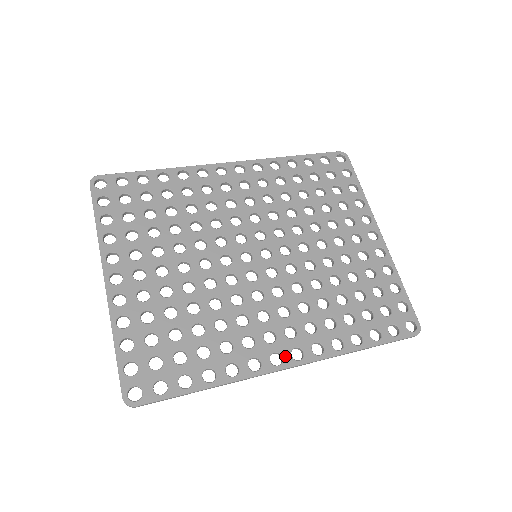
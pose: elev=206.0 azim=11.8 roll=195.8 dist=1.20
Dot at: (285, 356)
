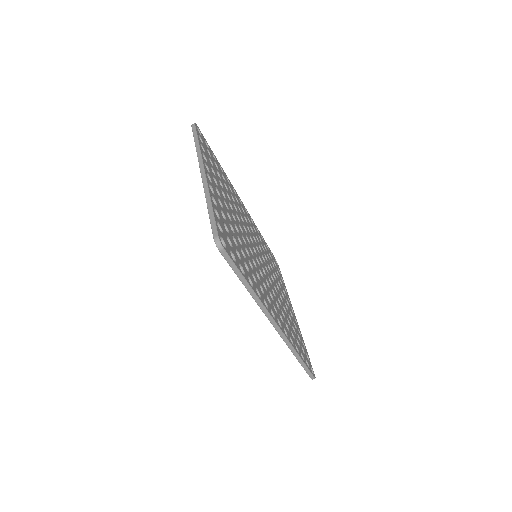
Dot at: (276, 317)
